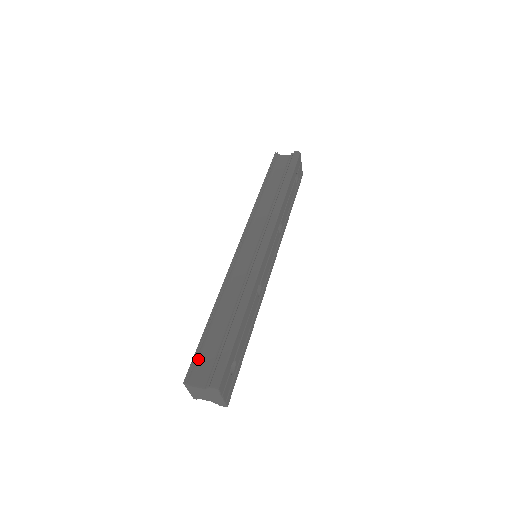
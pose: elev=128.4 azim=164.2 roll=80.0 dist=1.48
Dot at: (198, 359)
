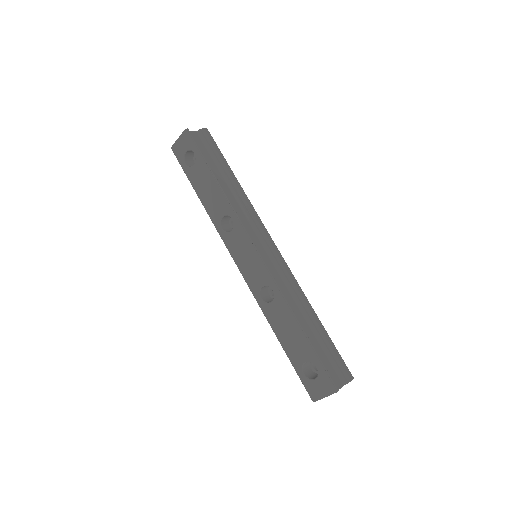
Dot at: (325, 368)
